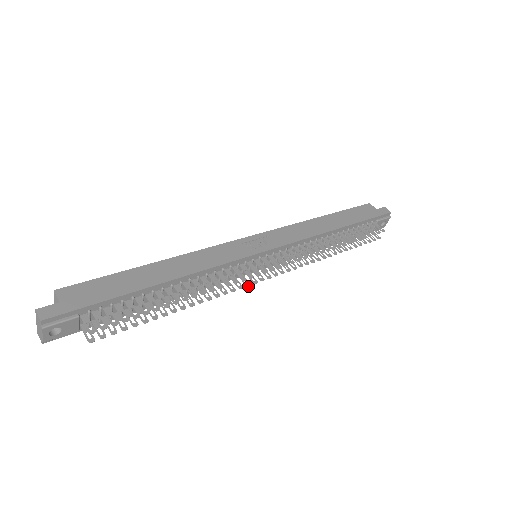
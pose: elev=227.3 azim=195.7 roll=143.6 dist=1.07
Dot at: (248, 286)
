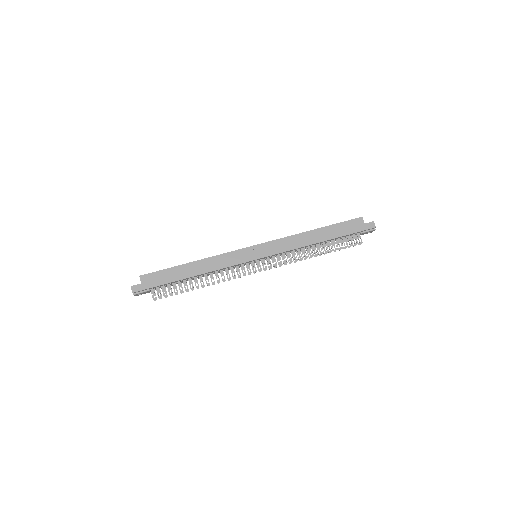
Dot at: occluded
